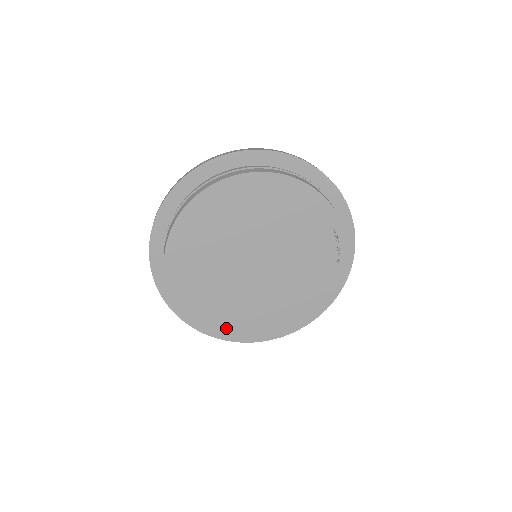
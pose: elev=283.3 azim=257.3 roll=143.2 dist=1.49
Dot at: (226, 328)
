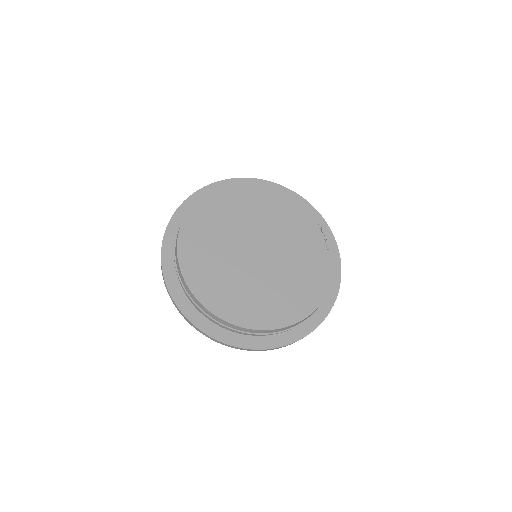
Dot at: (237, 314)
